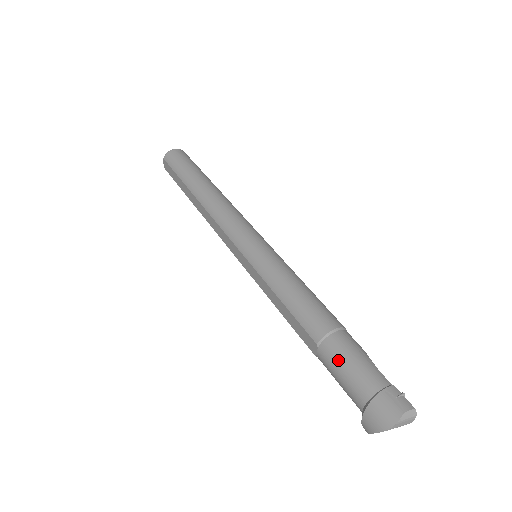
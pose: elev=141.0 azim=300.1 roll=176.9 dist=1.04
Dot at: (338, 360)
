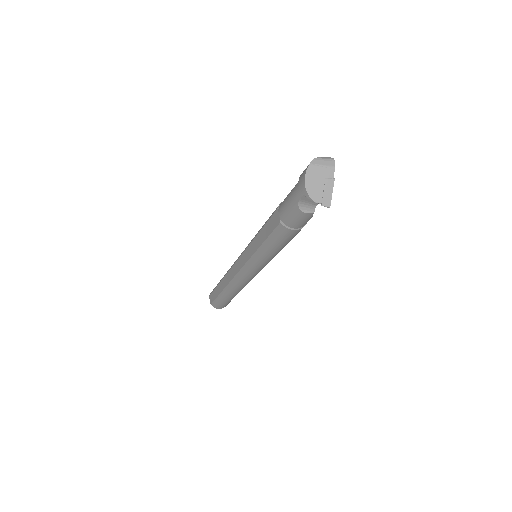
Dot at: (287, 195)
